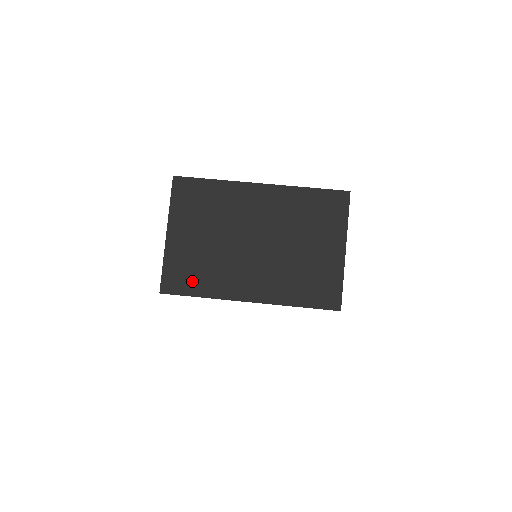
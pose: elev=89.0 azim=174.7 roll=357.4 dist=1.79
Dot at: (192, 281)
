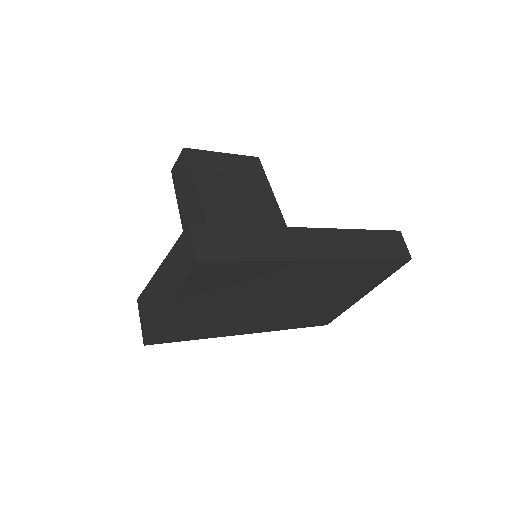
Dot at: (189, 333)
